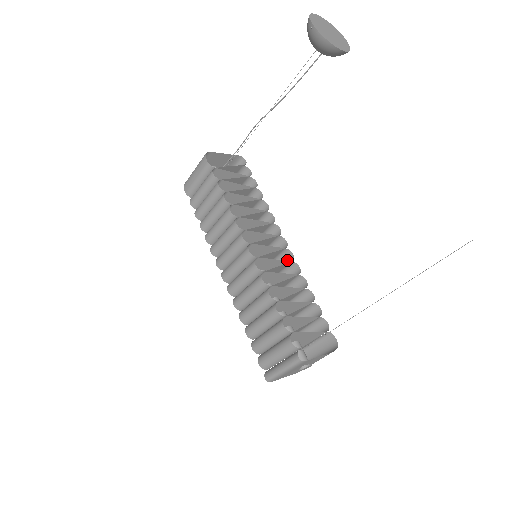
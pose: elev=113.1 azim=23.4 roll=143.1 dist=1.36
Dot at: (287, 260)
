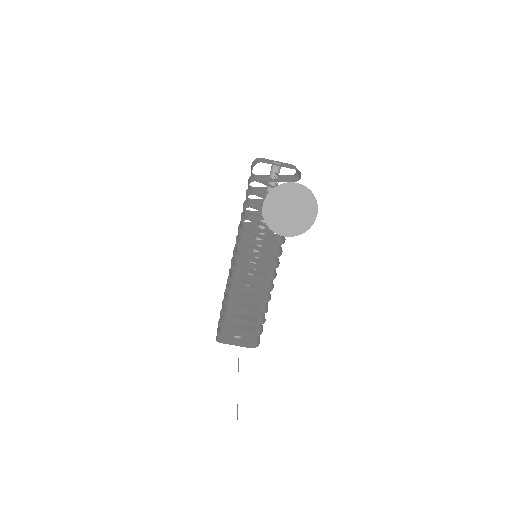
Dot at: occluded
